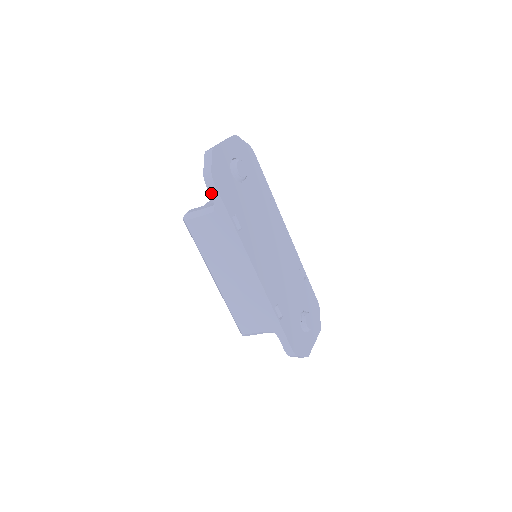
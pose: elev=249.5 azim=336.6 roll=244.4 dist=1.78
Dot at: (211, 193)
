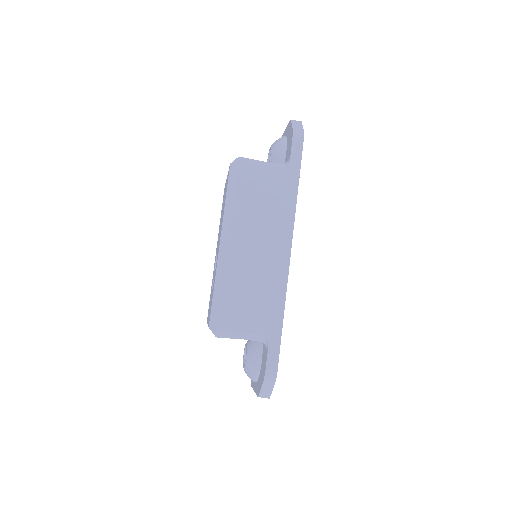
Dot at: (293, 149)
